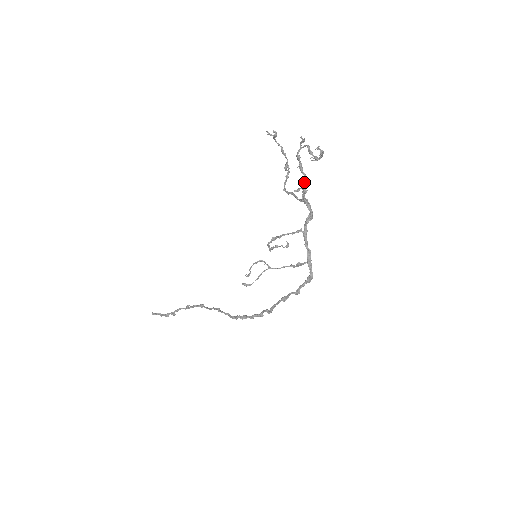
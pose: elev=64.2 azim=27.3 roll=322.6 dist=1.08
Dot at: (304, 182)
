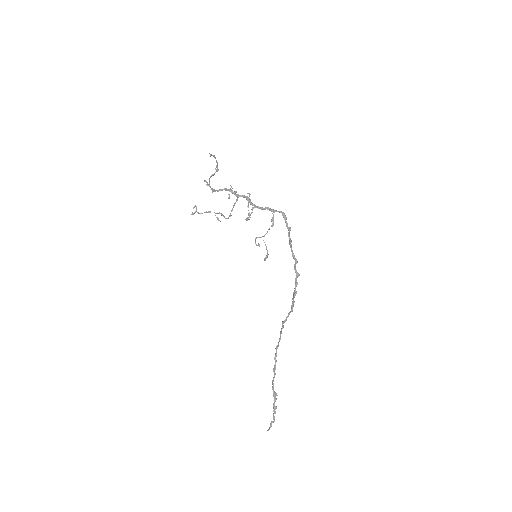
Dot at: (227, 189)
